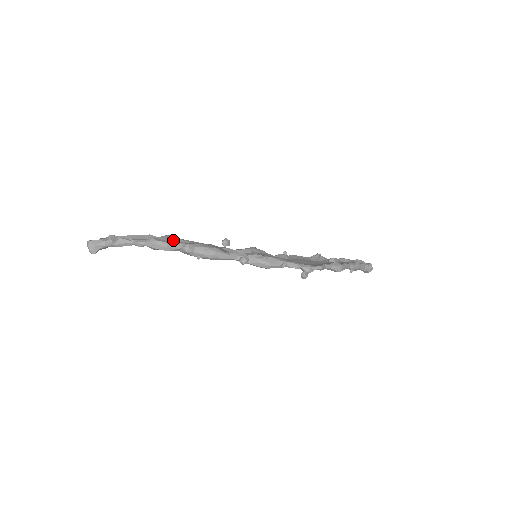
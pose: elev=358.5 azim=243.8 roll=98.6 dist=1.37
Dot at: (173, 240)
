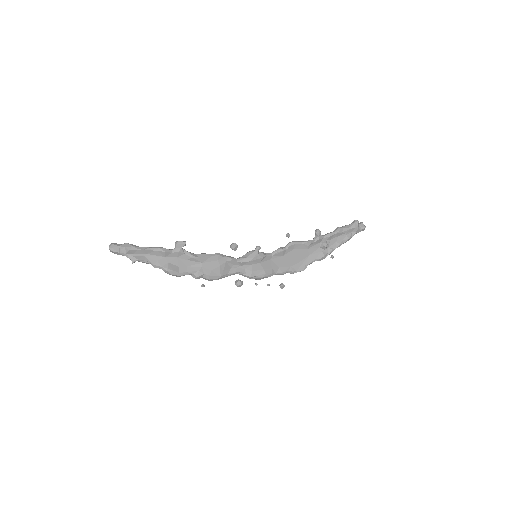
Dot at: (186, 257)
